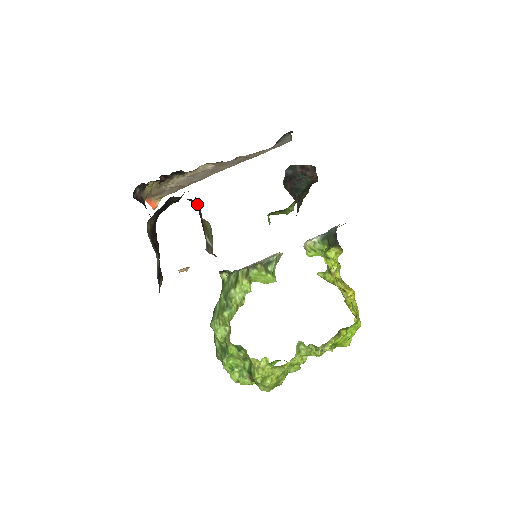
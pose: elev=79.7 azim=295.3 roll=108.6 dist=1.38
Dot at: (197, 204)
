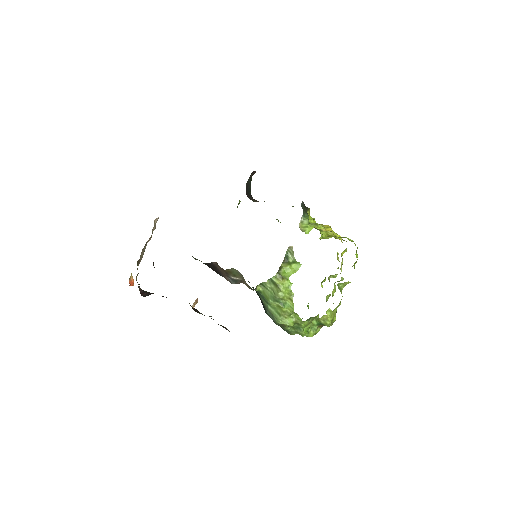
Dot at: (211, 263)
